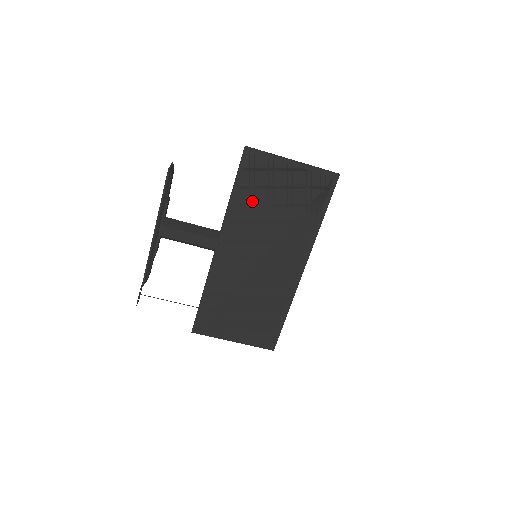
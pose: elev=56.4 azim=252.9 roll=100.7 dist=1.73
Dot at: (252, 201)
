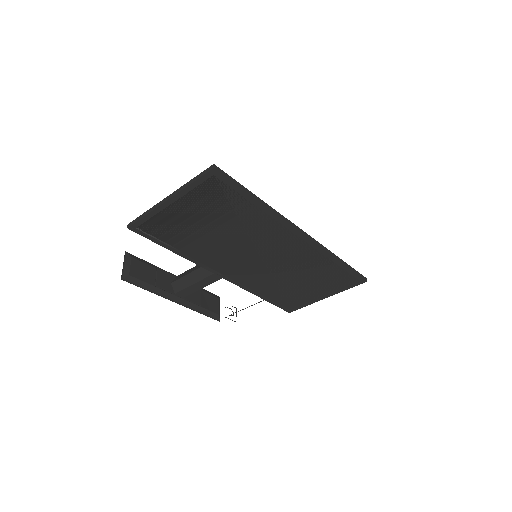
Dot at: (192, 243)
